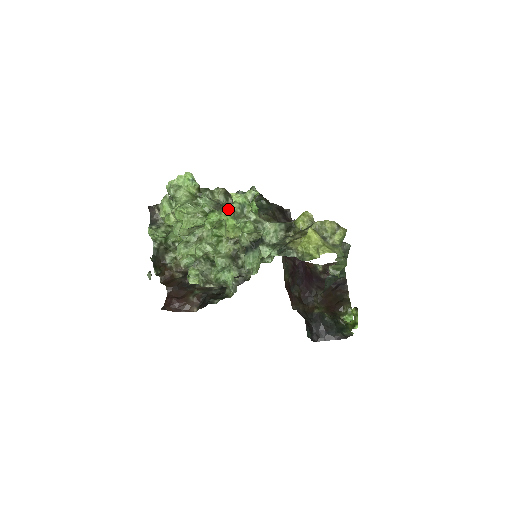
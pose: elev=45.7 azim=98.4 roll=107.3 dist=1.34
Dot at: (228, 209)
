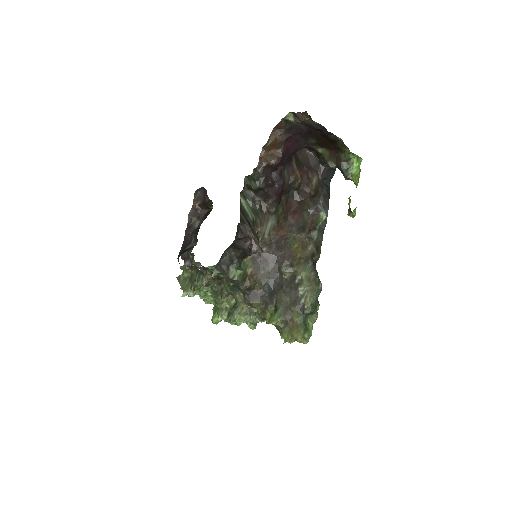
Dot at: occluded
